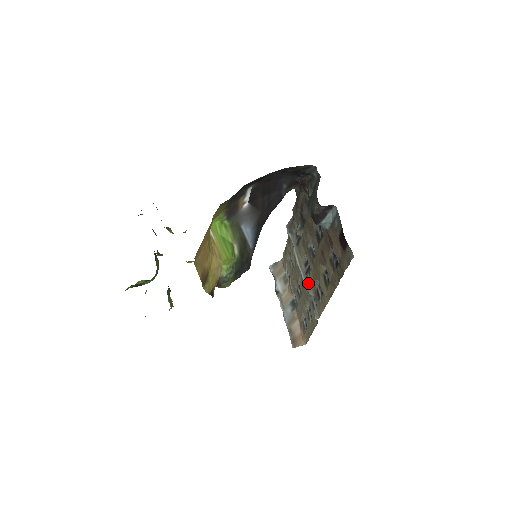
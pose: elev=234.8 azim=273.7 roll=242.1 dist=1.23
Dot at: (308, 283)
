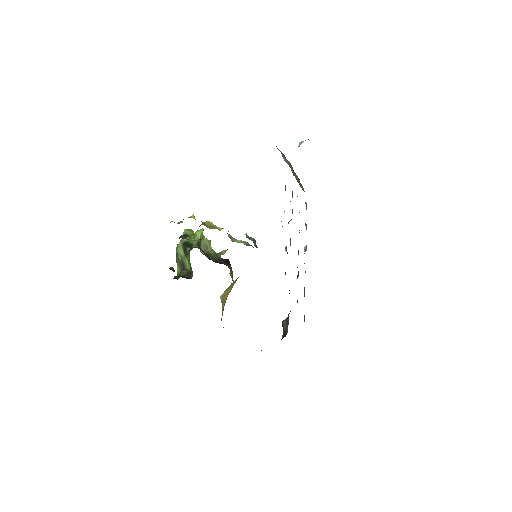
Dot at: occluded
